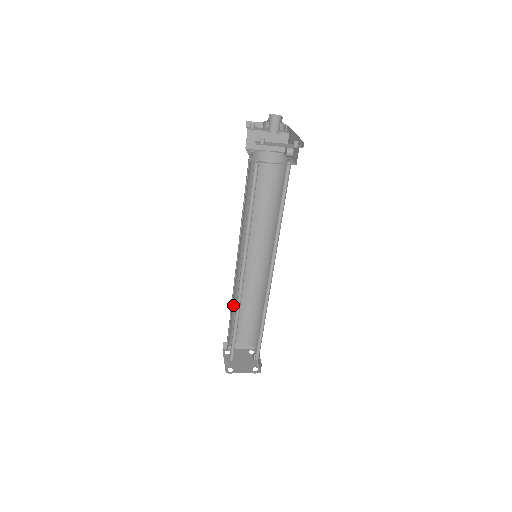
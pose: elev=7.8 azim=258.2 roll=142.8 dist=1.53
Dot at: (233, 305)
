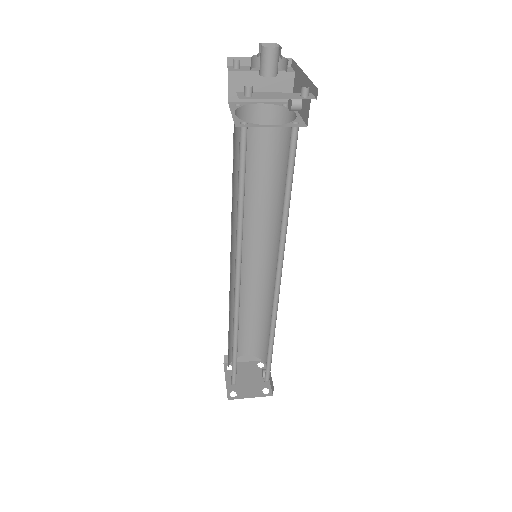
Dot at: (231, 316)
